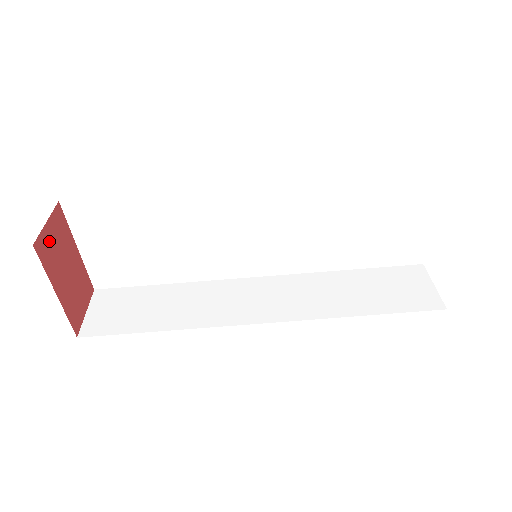
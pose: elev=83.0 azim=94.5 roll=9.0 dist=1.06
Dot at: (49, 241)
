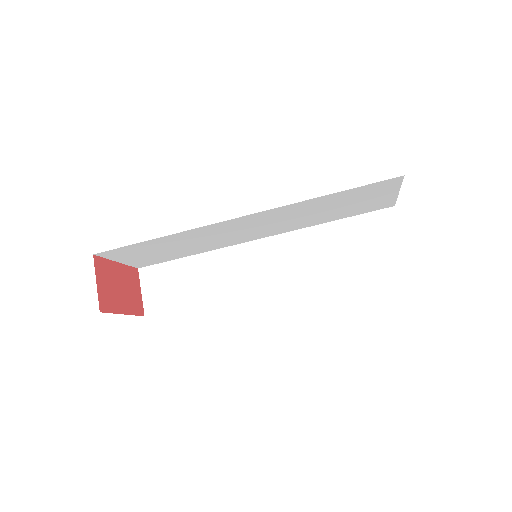
Dot at: (104, 292)
